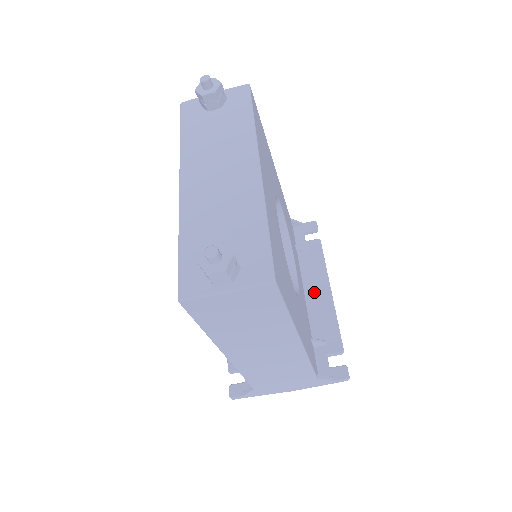
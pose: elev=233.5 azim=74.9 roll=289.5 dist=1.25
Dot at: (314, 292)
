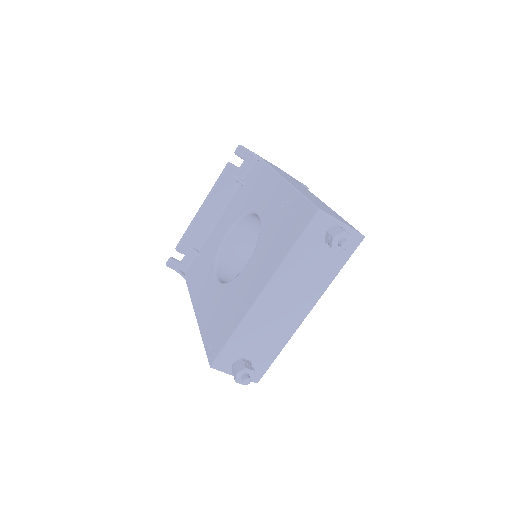
Dot at: occluded
